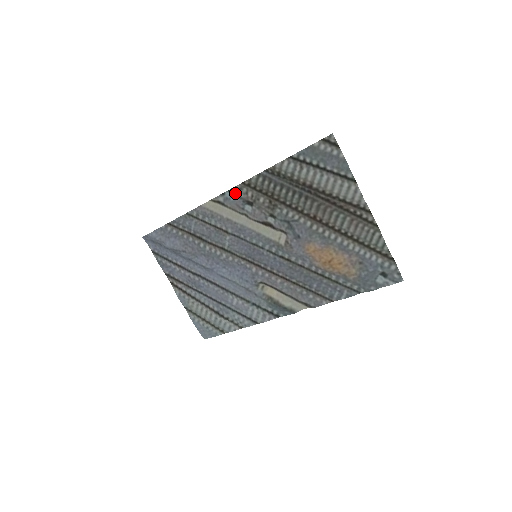
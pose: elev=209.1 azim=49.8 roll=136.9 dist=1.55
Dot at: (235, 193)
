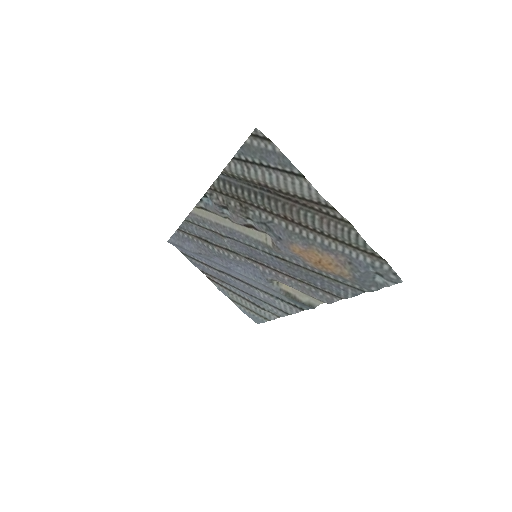
Dot at: (210, 198)
